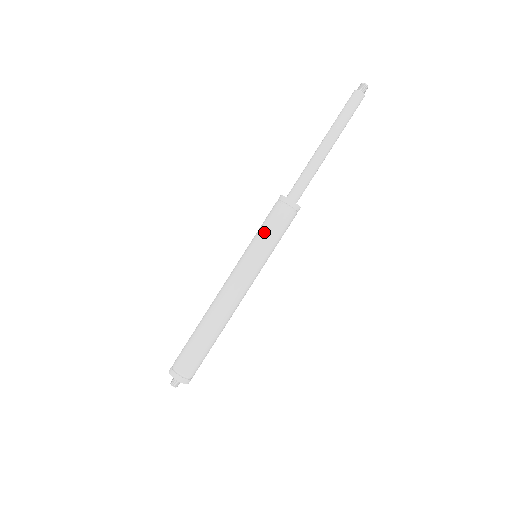
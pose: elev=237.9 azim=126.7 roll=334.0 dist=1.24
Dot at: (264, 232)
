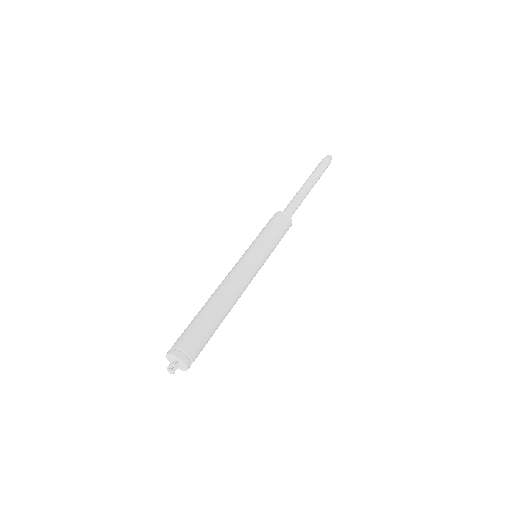
Dot at: (271, 236)
